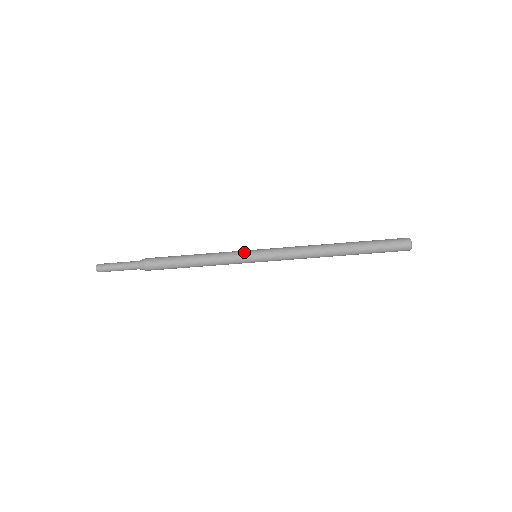
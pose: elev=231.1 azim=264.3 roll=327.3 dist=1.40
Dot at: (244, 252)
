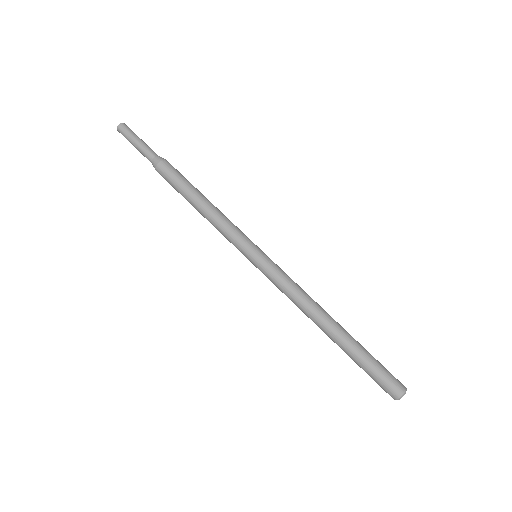
Dot at: occluded
